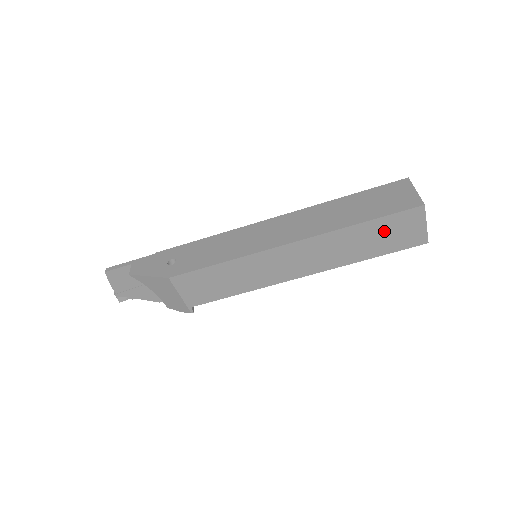
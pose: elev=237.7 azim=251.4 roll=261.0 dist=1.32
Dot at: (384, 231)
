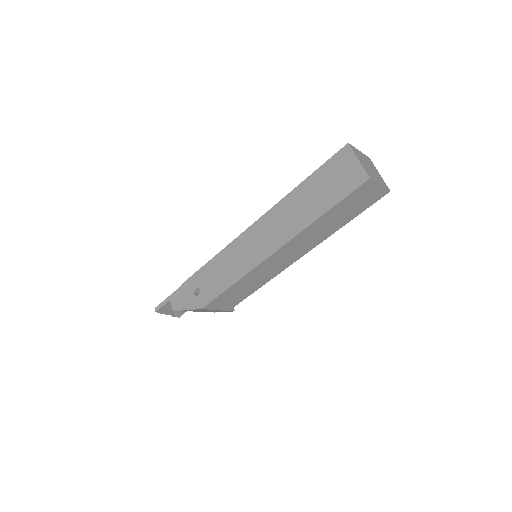
Dot at: (346, 207)
